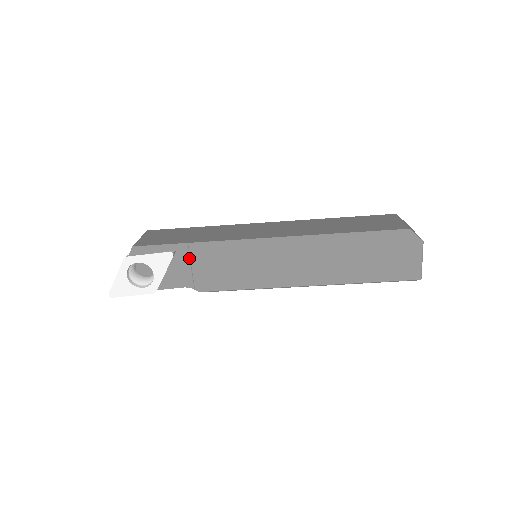
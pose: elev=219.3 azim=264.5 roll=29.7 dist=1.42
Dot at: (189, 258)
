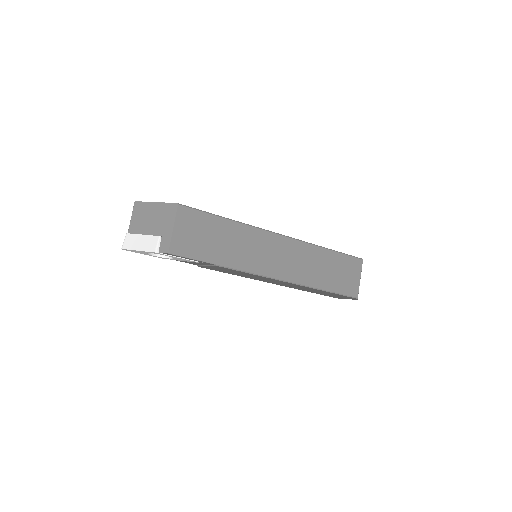
Dot at: (209, 265)
